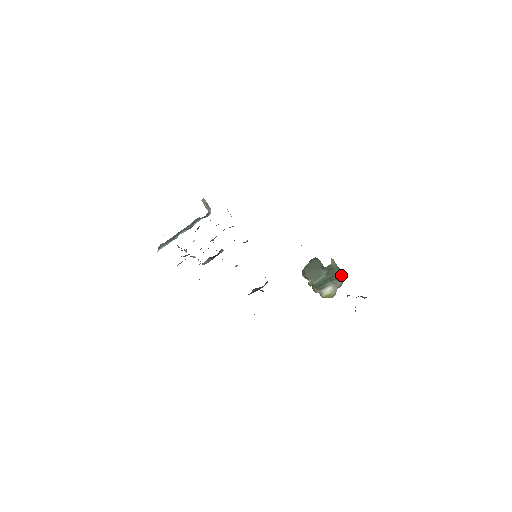
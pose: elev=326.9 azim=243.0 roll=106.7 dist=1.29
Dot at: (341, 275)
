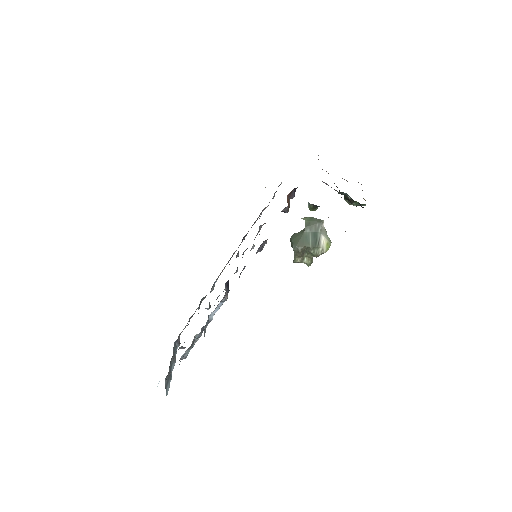
Dot at: (319, 220)
